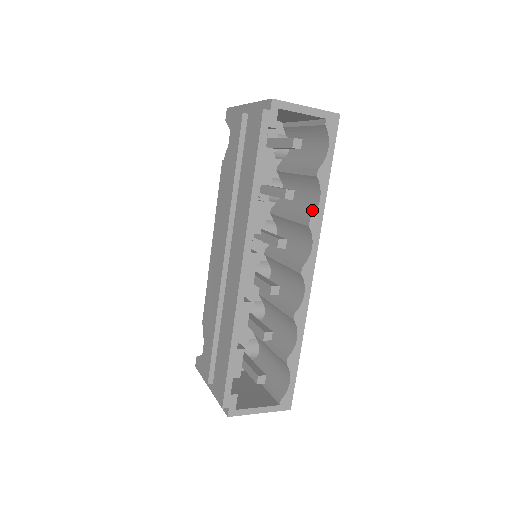
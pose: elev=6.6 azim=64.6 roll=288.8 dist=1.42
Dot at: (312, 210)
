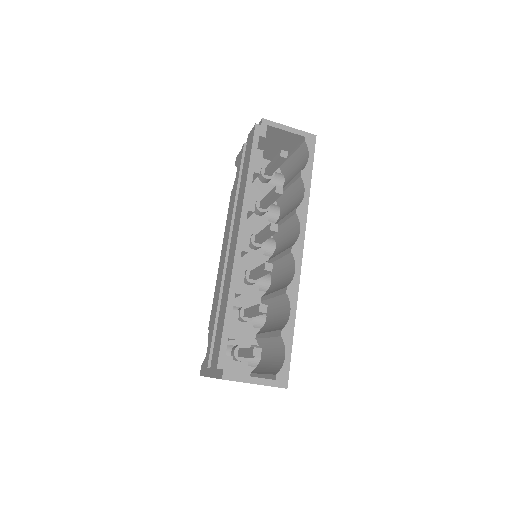
Dot at: (299, 204)
